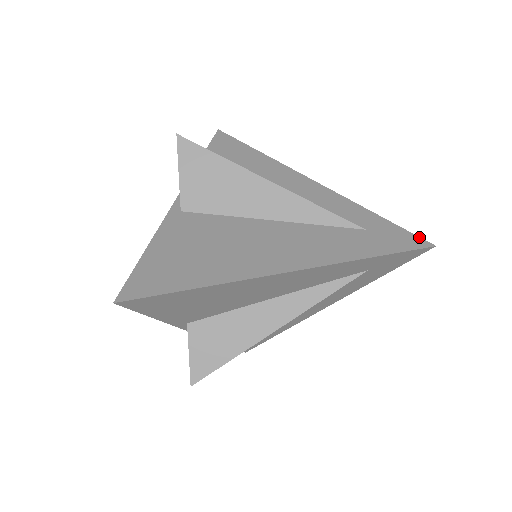
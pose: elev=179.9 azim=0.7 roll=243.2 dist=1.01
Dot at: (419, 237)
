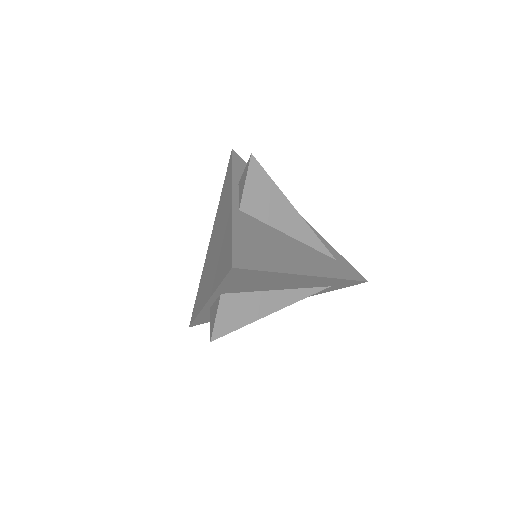
Dot at: (360, 274)
